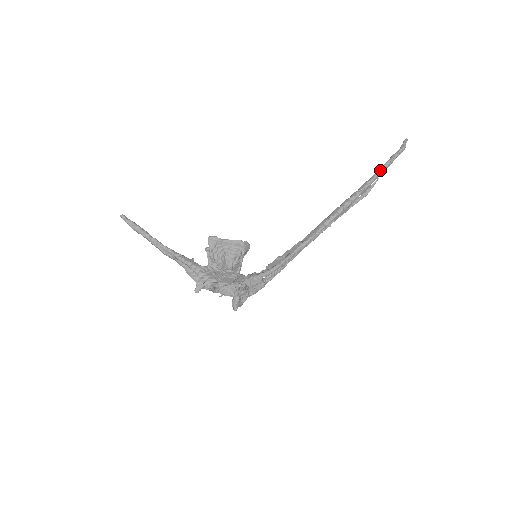
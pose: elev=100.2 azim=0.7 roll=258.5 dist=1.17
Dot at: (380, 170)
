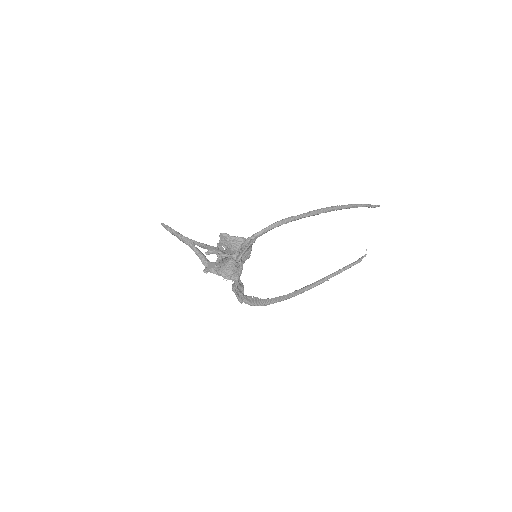
Dot at: (353, 204)
